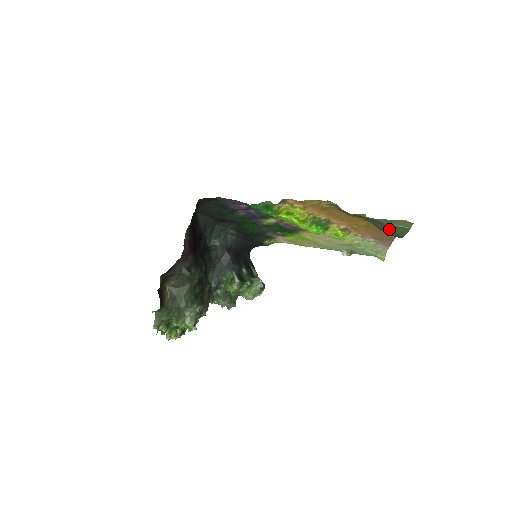
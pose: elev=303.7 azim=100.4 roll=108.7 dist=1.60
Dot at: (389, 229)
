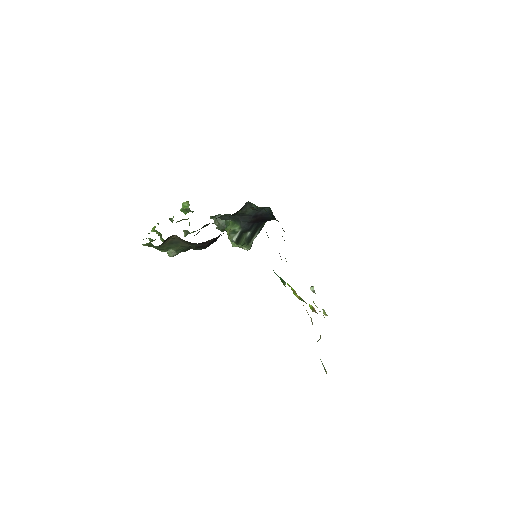
Dot at: occluded
